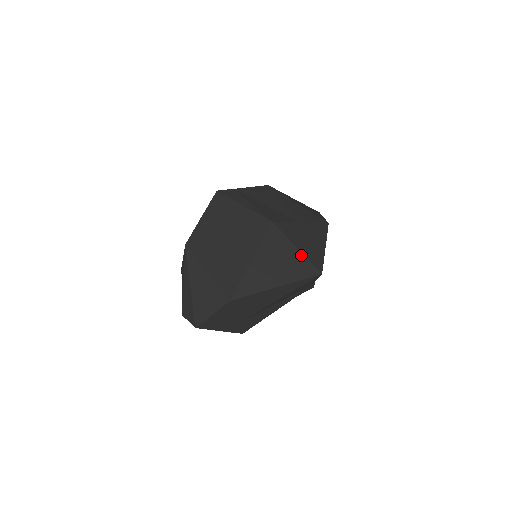
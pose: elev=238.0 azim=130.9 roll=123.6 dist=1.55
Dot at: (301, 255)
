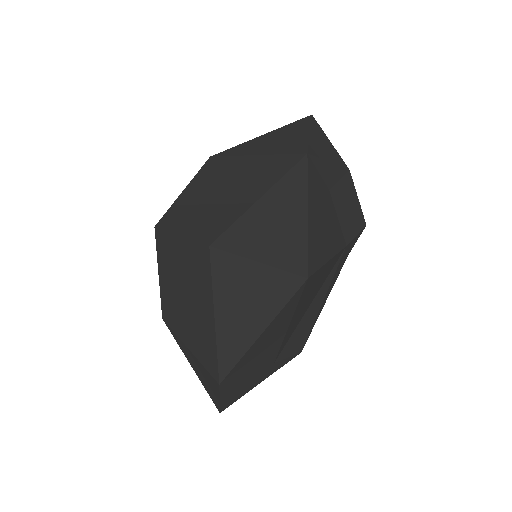
Dot at: (267, 269)
